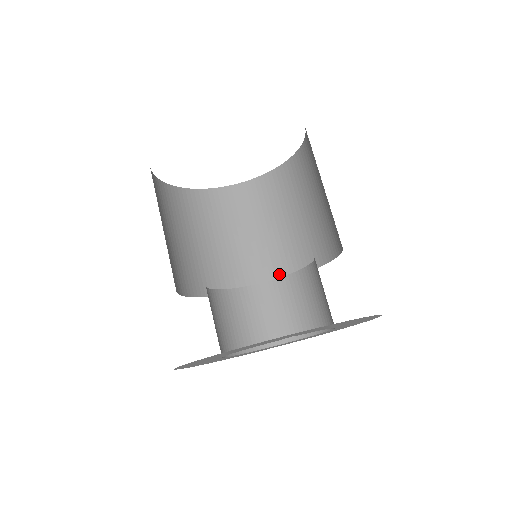
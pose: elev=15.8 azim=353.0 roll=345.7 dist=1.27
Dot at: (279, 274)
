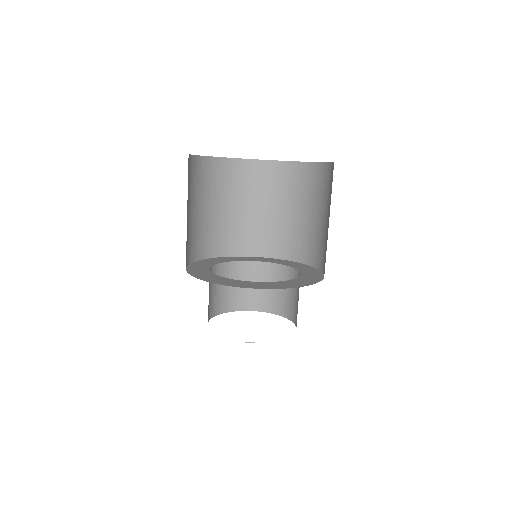
Dot at: (283, 253)
